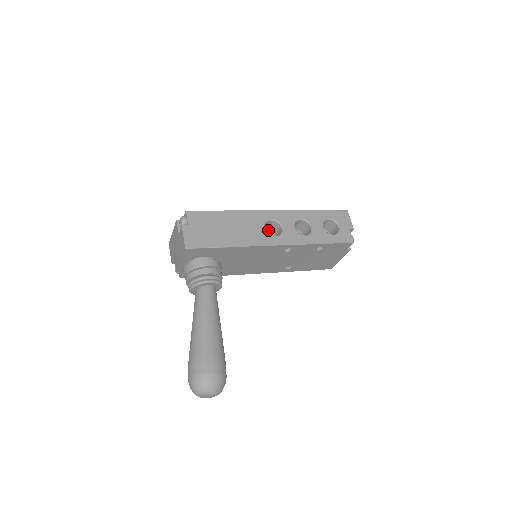
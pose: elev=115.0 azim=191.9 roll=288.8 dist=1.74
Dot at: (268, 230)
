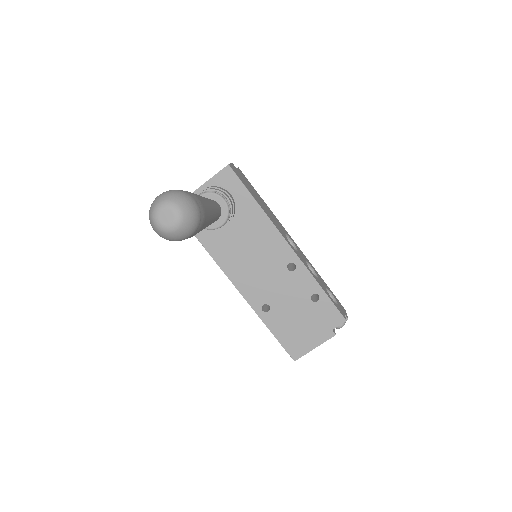
Dot at: occluded
